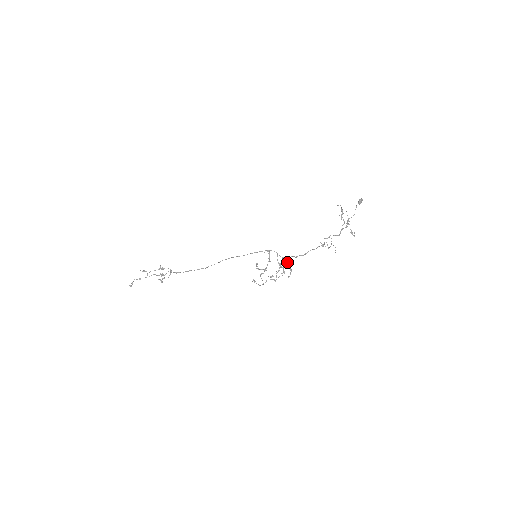
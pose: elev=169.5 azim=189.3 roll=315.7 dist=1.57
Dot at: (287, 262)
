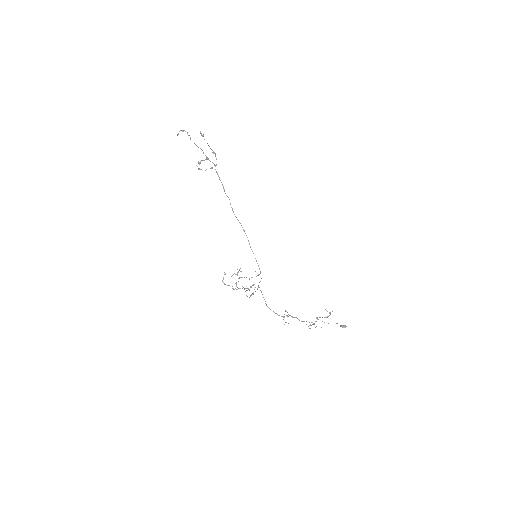
Dot at: occluded
